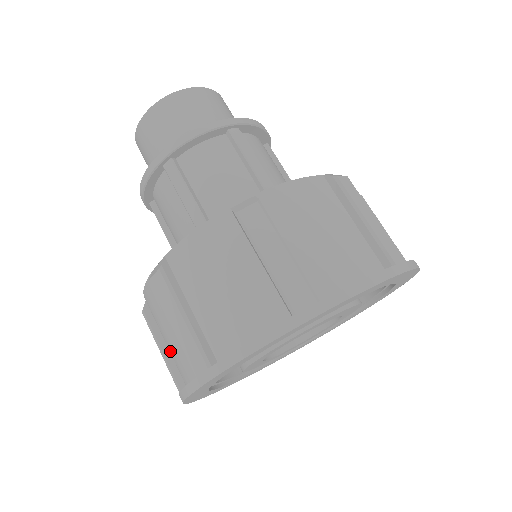
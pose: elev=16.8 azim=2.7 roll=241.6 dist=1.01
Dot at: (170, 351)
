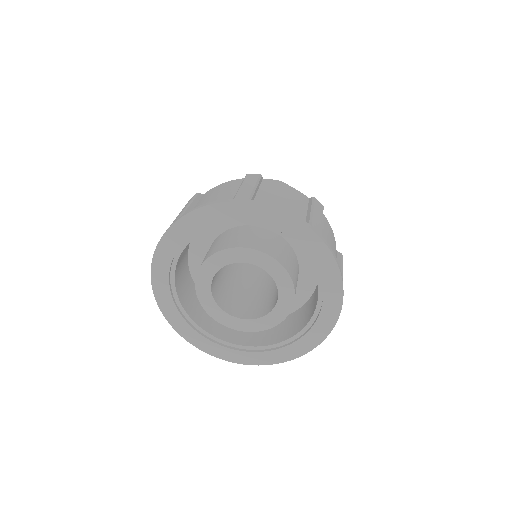
Dot at: occluded
